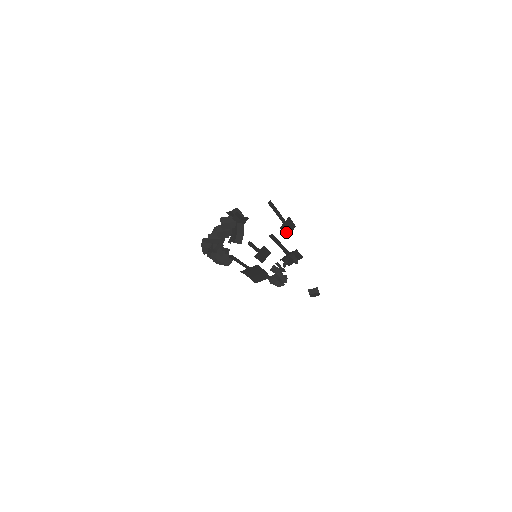
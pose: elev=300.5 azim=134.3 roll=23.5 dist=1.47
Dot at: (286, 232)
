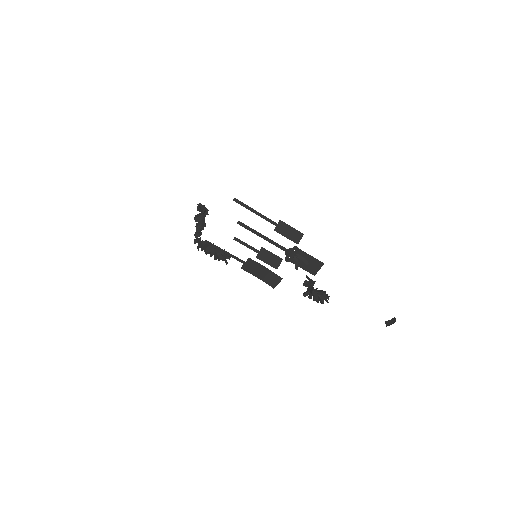
Dot at: (291, 238)
